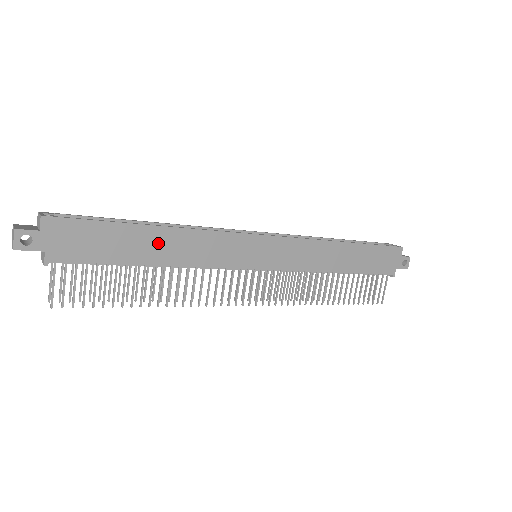
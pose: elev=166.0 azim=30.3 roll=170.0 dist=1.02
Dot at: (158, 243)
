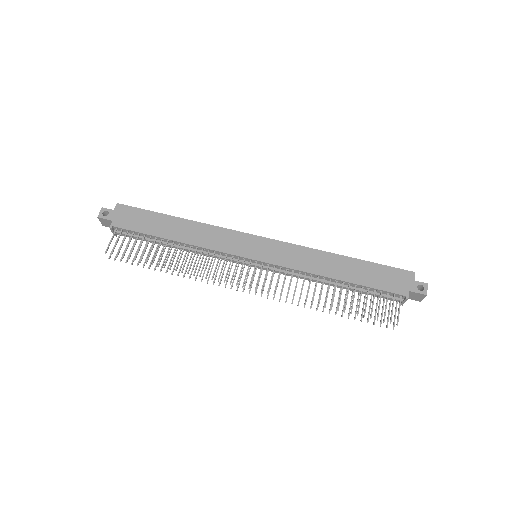
Dot at: (178, 228)
